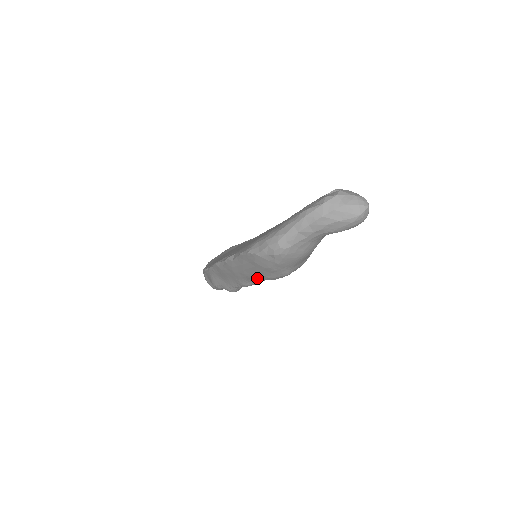
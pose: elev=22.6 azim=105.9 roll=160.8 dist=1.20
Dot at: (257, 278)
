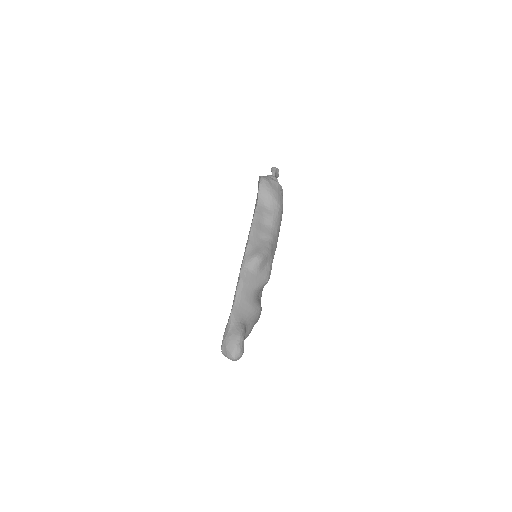
Dot at: occluded
